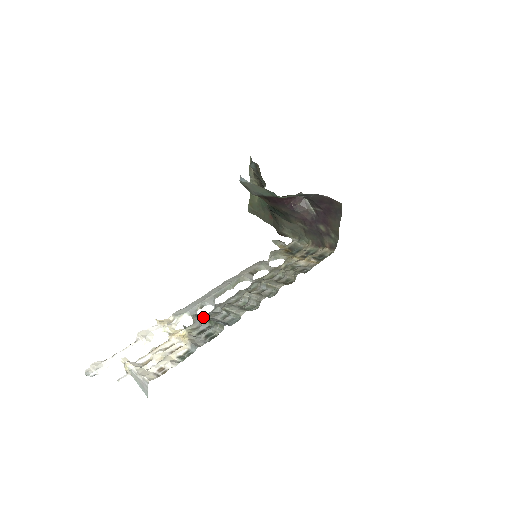
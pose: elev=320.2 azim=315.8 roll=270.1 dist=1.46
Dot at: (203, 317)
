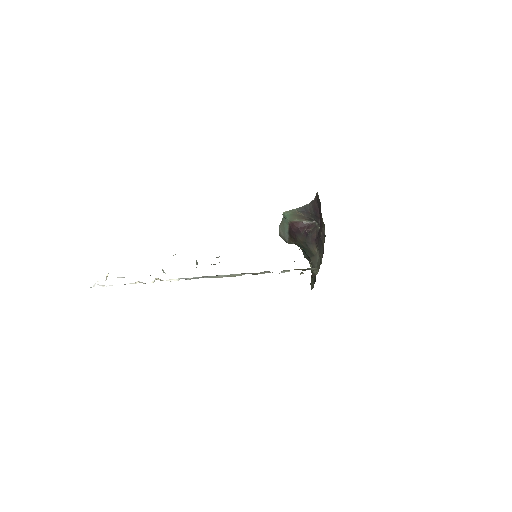
Dot at: occluded
